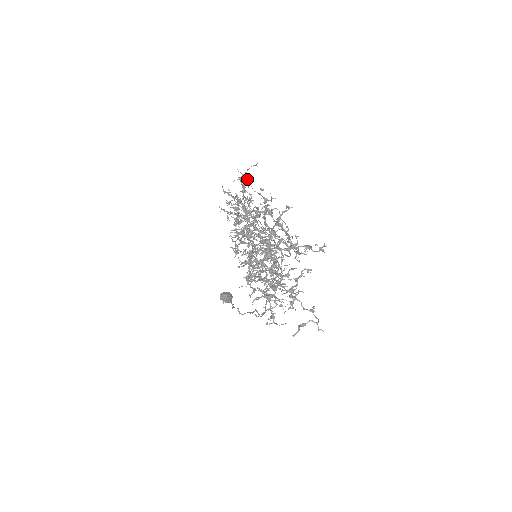
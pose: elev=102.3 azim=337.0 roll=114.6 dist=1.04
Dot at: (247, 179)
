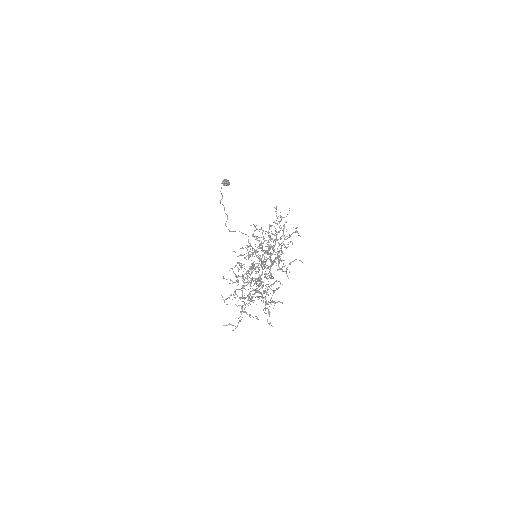
Dot at: occluded
